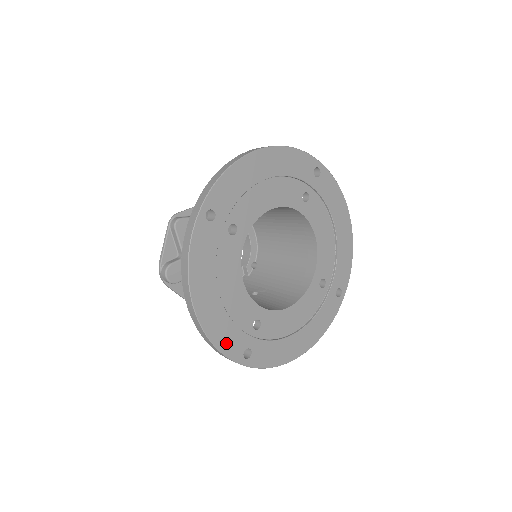
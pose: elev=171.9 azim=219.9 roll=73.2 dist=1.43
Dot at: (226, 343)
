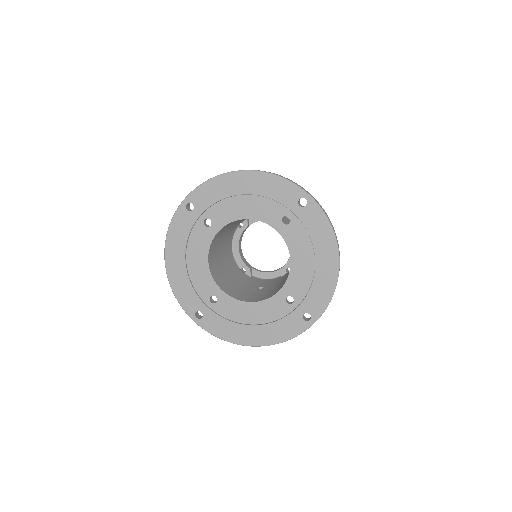
Dot at: (183, 298)
